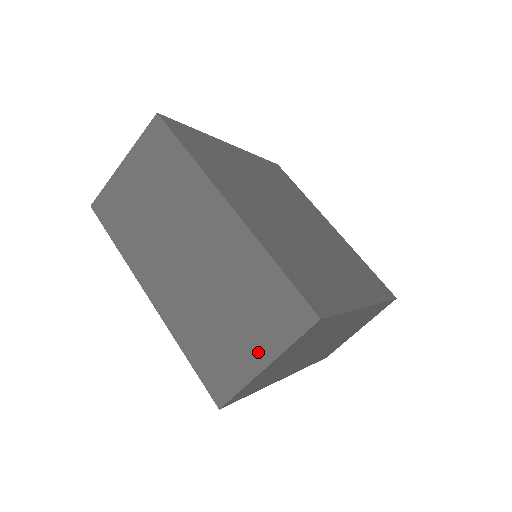
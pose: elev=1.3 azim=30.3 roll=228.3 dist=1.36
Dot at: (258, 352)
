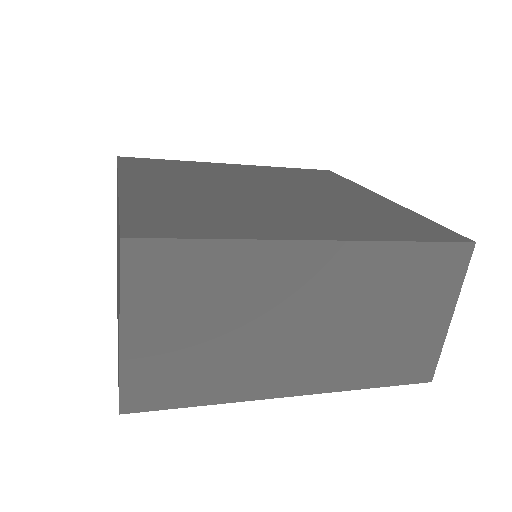
Dot at: (439, 316)
